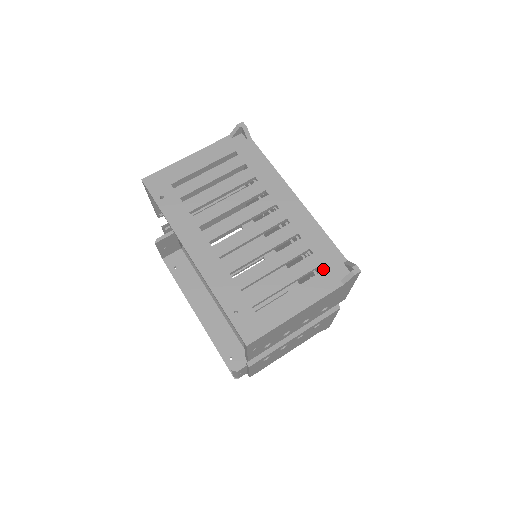
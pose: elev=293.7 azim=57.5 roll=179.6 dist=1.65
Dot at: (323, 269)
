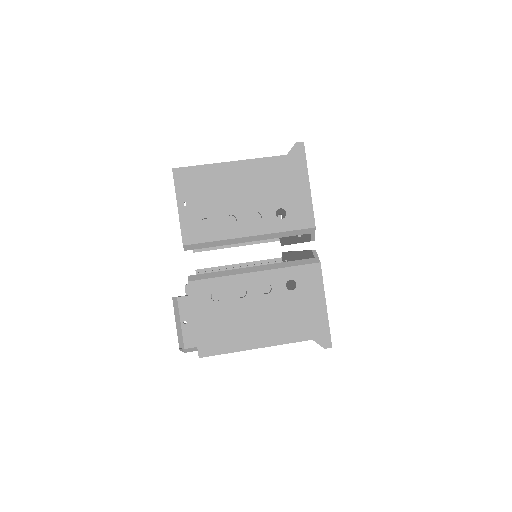
Dot at: occluded
